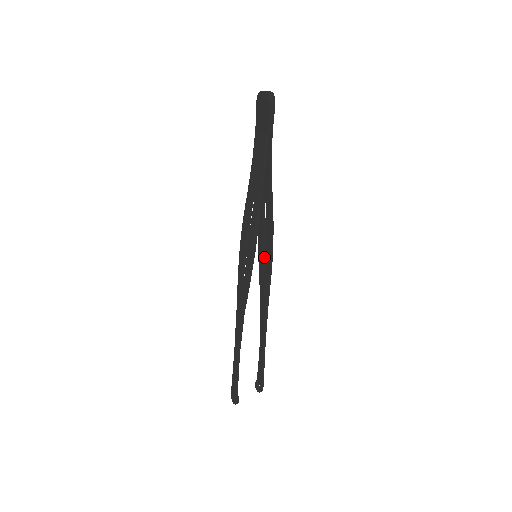
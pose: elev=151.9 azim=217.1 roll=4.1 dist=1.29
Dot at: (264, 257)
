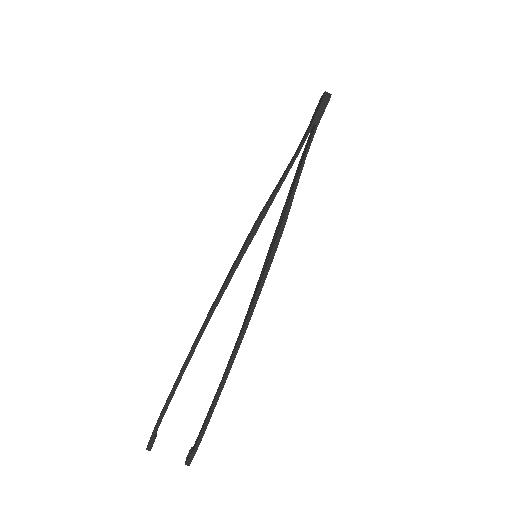
Dot at: occluded
